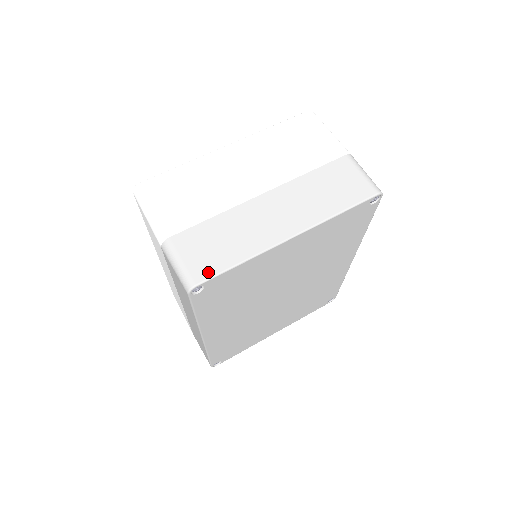
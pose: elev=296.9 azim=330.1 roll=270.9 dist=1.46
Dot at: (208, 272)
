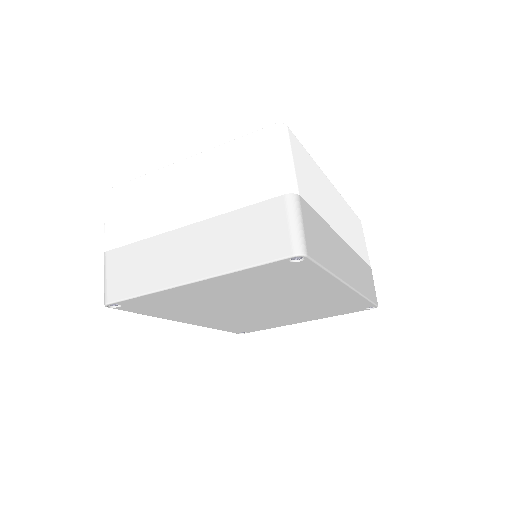
Dot at: (118, 295)
